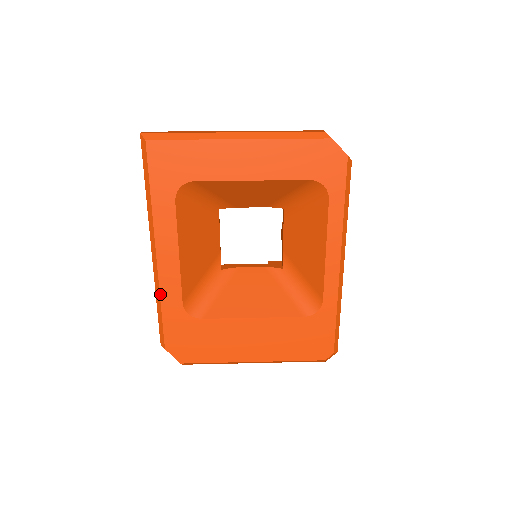
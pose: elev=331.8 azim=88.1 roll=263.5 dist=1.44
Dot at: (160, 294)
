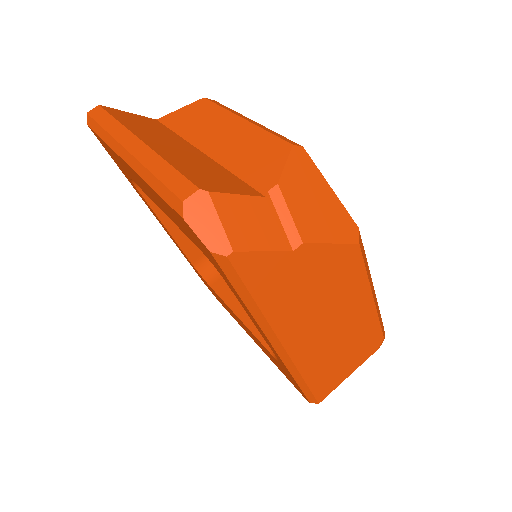
Dot at: occluded
